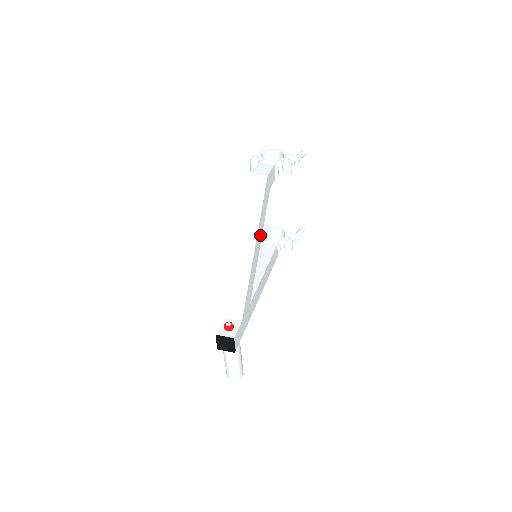
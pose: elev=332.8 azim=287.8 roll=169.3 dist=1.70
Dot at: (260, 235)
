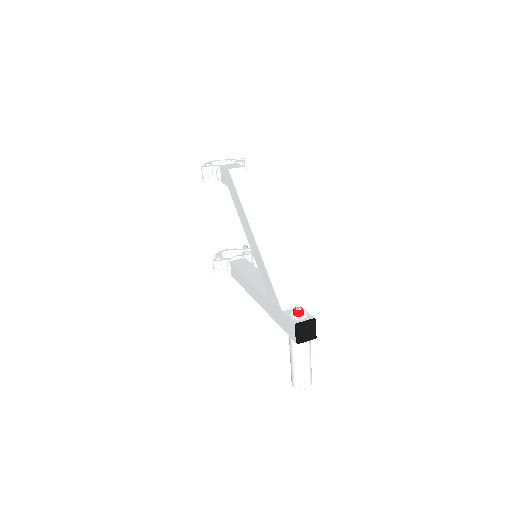
Dot at: occluded
